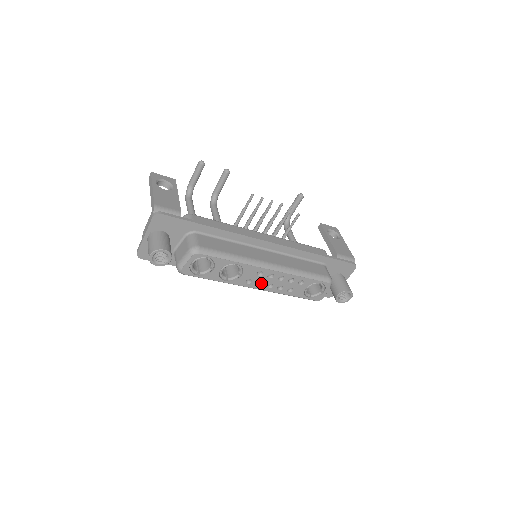
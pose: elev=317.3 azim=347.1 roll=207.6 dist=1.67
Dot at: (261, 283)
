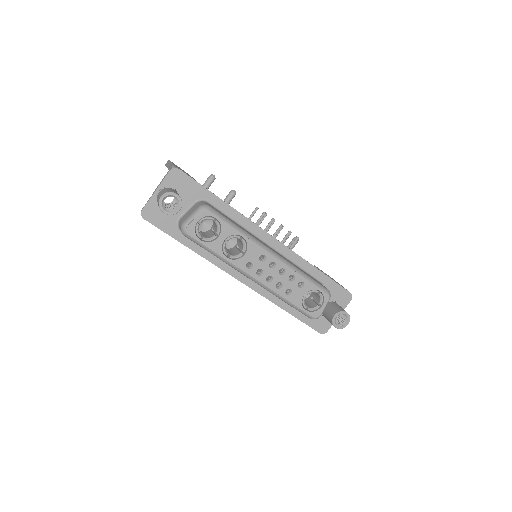
Dot at: (261, 273)
